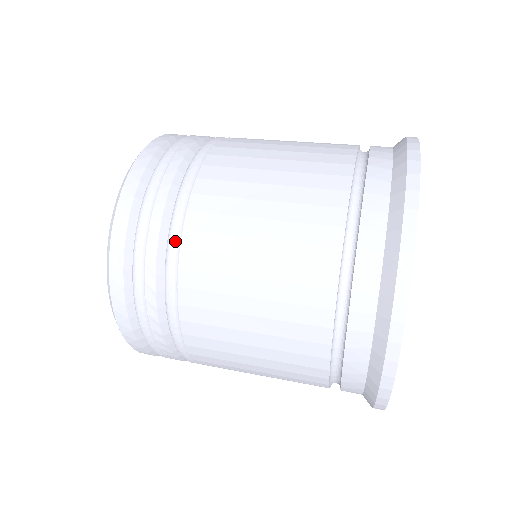
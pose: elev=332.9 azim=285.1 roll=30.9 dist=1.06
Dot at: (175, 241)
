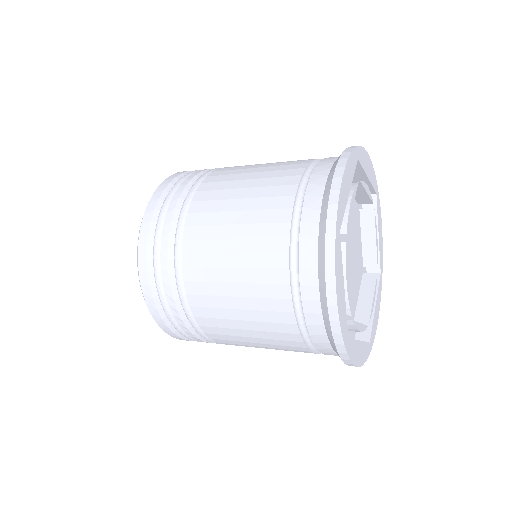
Dot at: (181, 289)
